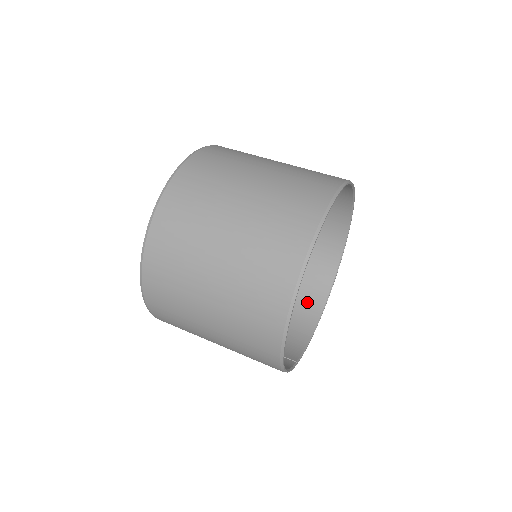
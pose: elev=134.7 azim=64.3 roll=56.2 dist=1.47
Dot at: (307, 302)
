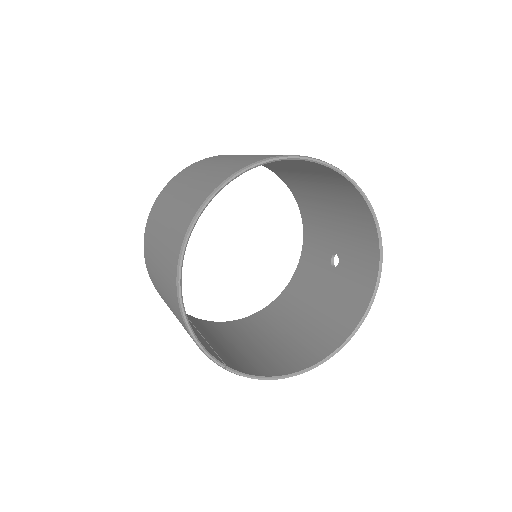
Dot at: (302, 356)
